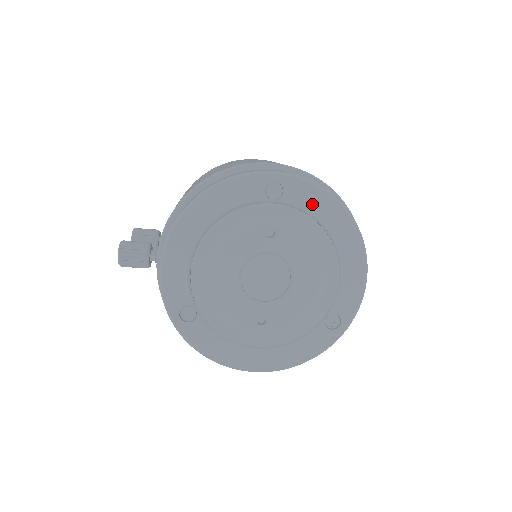
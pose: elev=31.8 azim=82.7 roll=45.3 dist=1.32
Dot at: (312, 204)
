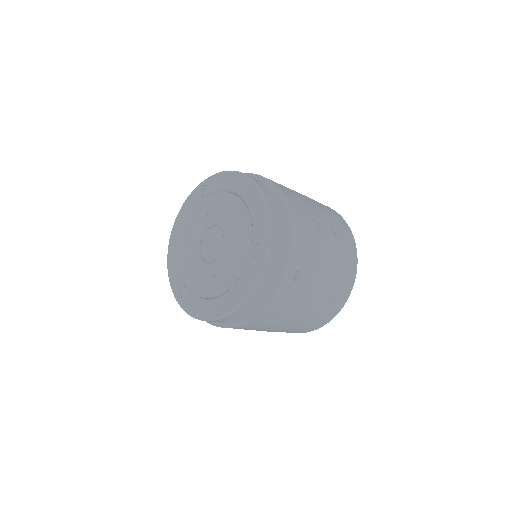
Dot at: (223, 184)
